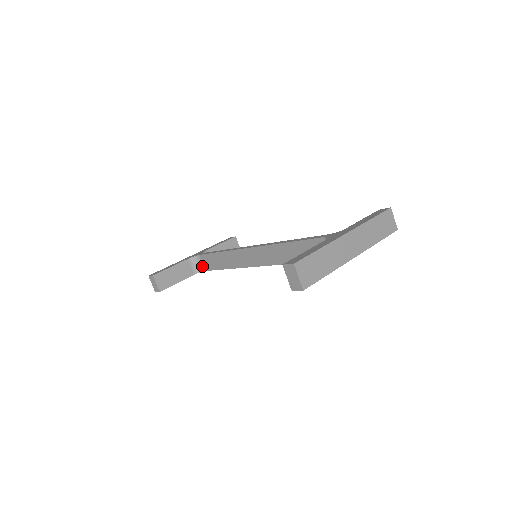
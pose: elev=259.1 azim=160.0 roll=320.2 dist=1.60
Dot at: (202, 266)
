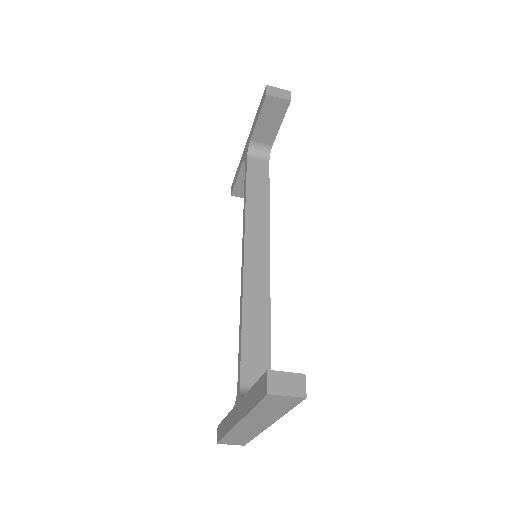
Dot at: occluded
